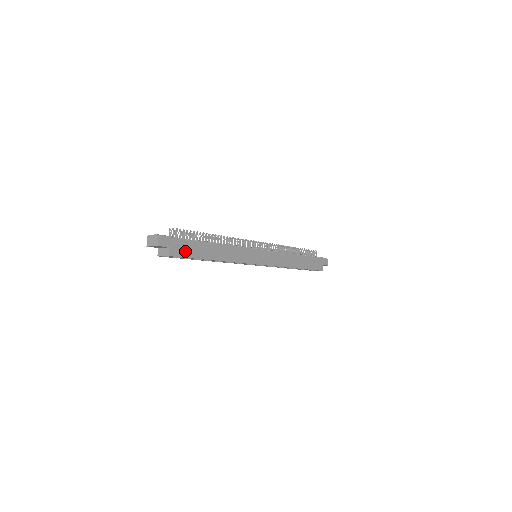
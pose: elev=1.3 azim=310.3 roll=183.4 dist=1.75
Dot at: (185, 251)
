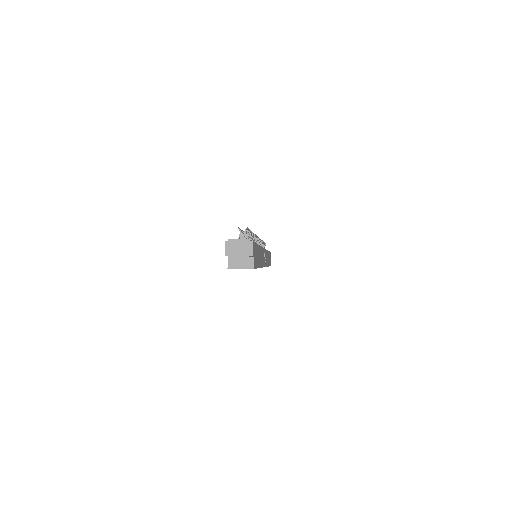
Dot at: (256, 259)
